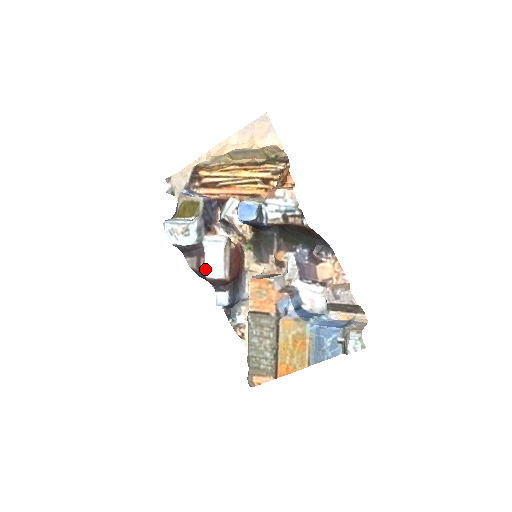
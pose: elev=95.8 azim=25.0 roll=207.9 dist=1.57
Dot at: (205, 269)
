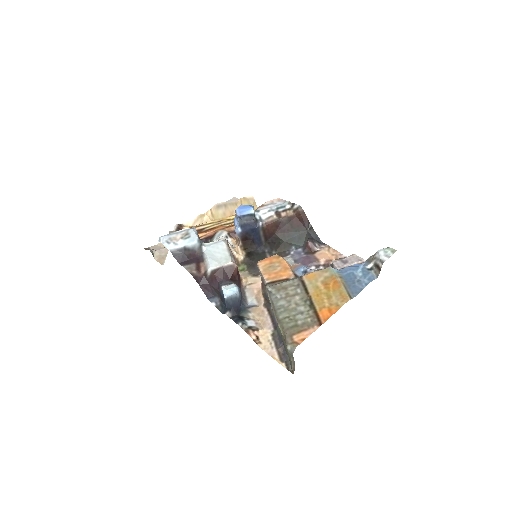
Dot at: (208, 264)
